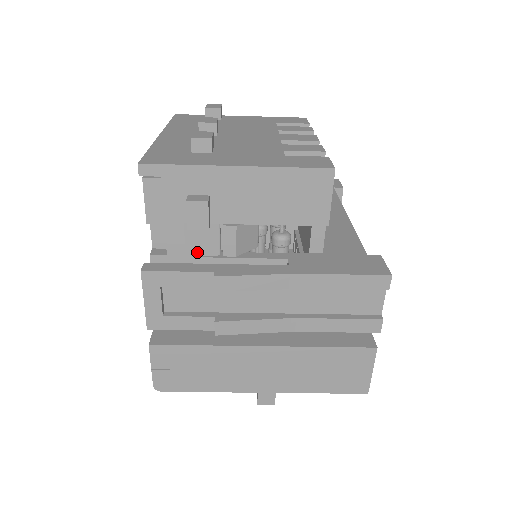
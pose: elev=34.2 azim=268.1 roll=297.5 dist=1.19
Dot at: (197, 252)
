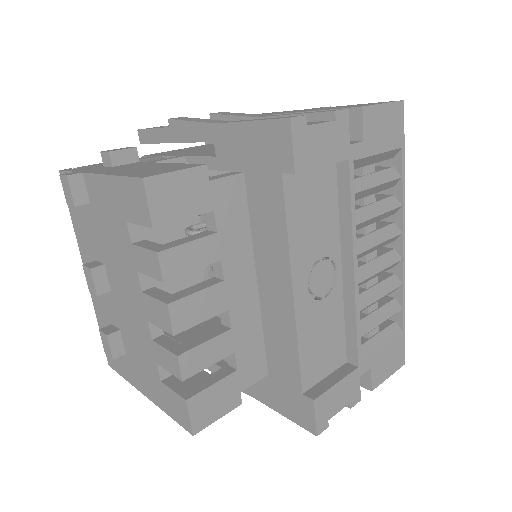
Dot at: occluded
